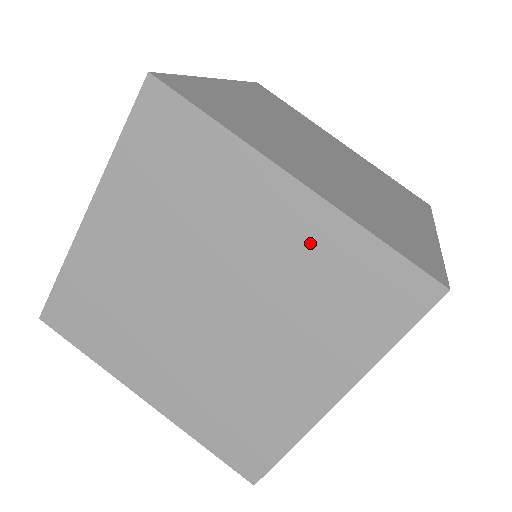
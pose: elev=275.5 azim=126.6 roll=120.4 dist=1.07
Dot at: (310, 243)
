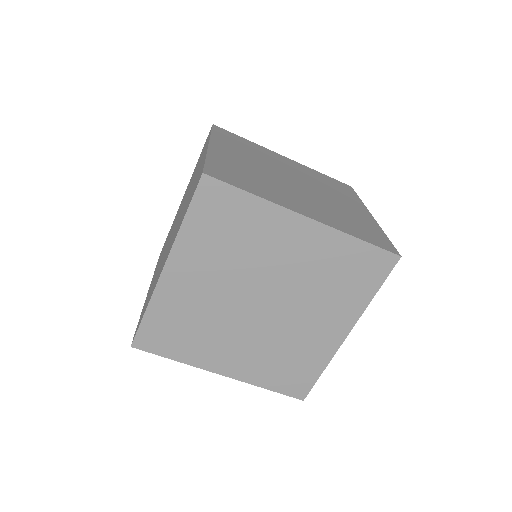
Dot at: occluded
